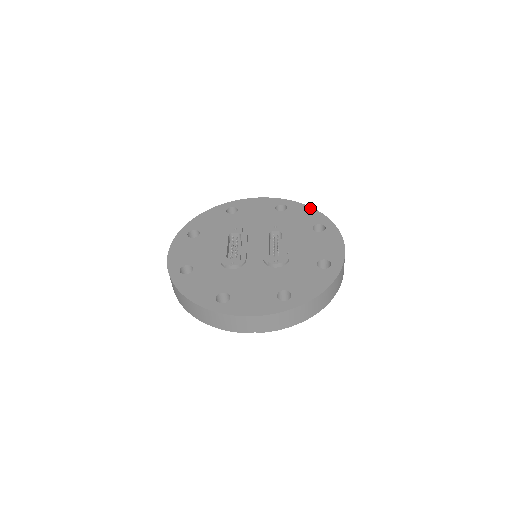
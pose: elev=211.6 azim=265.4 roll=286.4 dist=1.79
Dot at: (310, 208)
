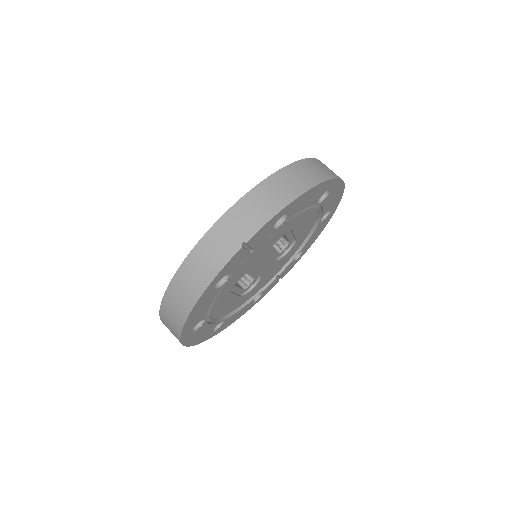
Dot at: occluded
